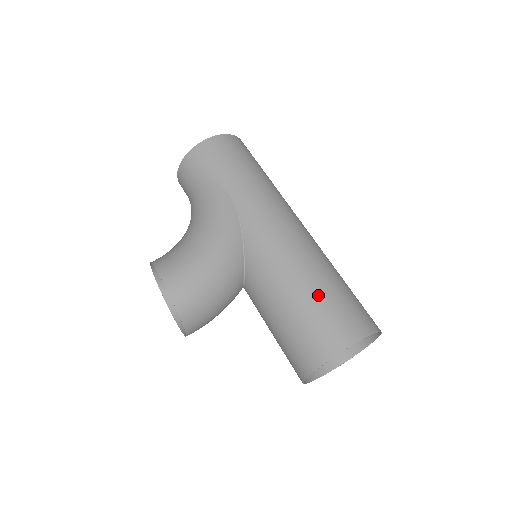
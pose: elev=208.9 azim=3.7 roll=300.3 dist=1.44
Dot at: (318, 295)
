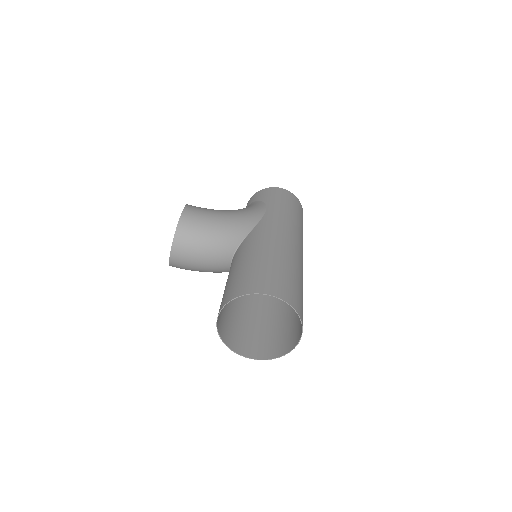
Dot at: (272, 265)
